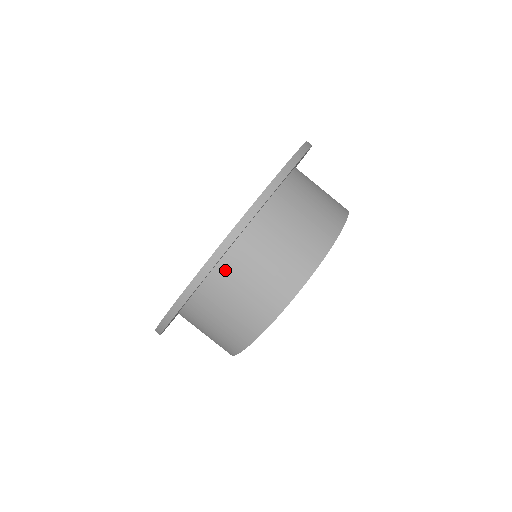
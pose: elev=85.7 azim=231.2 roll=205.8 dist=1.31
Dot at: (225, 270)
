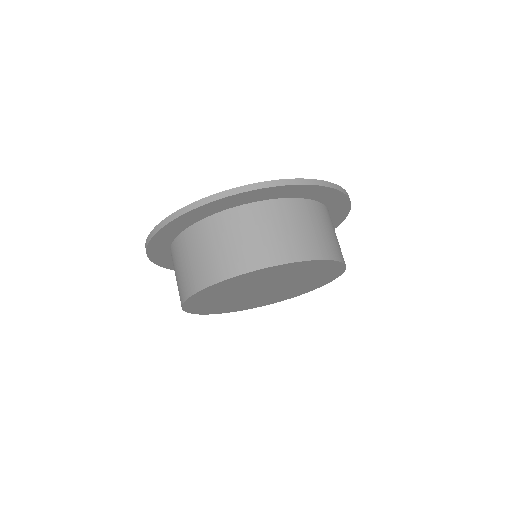
Dot at: (269, 208)
